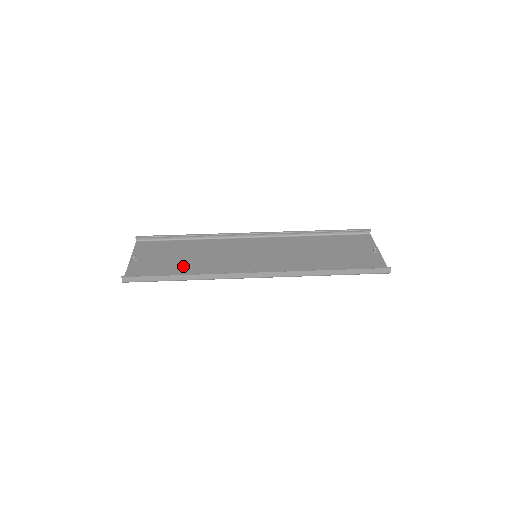
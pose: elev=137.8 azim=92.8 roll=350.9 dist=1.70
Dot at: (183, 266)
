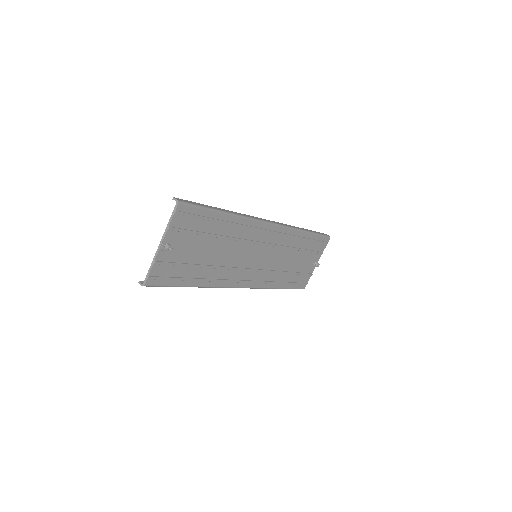
Dot at: (213, 234)
